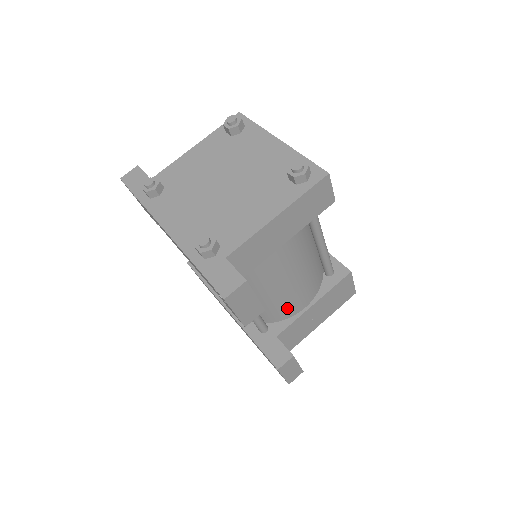
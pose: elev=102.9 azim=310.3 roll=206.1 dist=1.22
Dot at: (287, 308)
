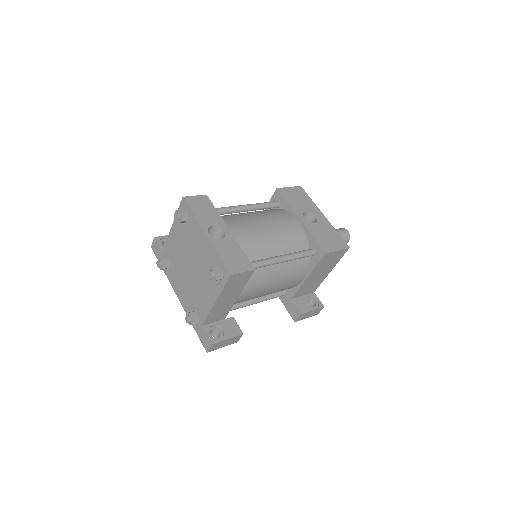
Dot at: (286, 288)
